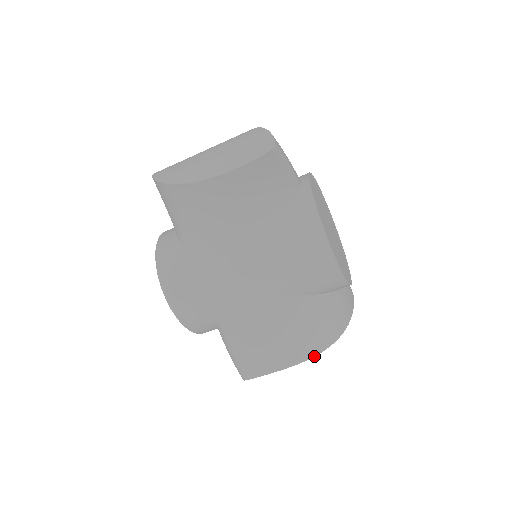
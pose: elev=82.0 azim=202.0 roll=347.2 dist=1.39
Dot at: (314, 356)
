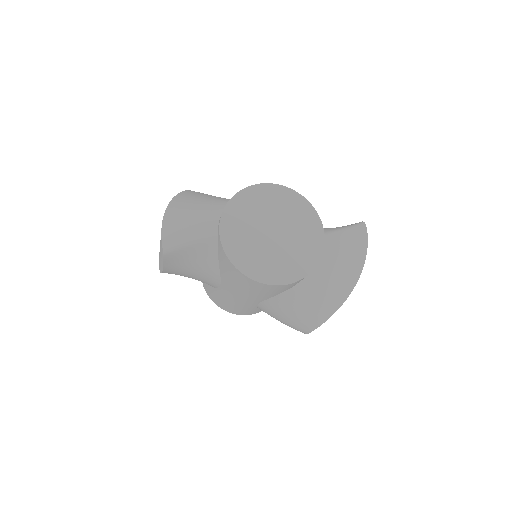
Dot at: occluded
